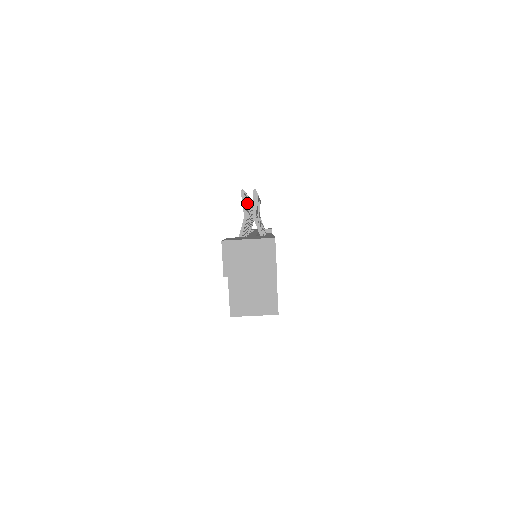
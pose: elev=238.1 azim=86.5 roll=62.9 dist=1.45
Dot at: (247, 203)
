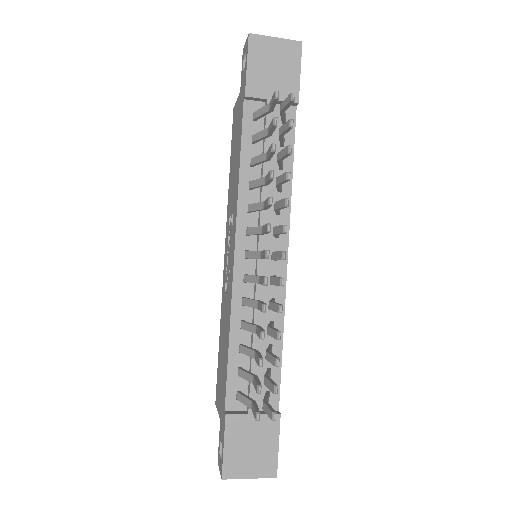
Dot at: (261, 355)
